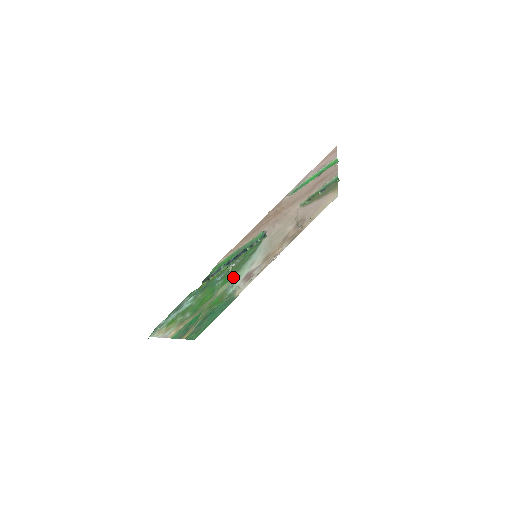
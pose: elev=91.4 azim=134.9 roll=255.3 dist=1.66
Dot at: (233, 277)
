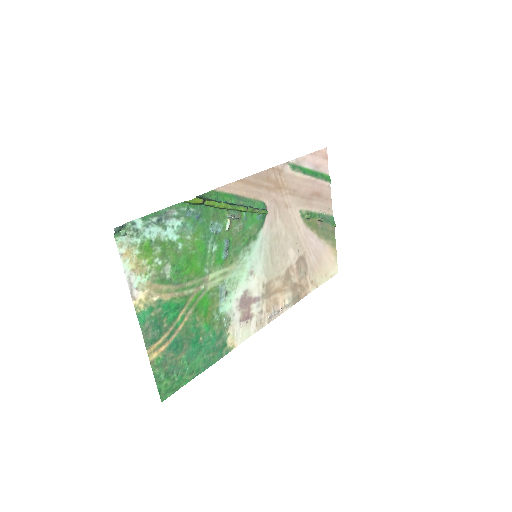
Dot at: (229, 267)
